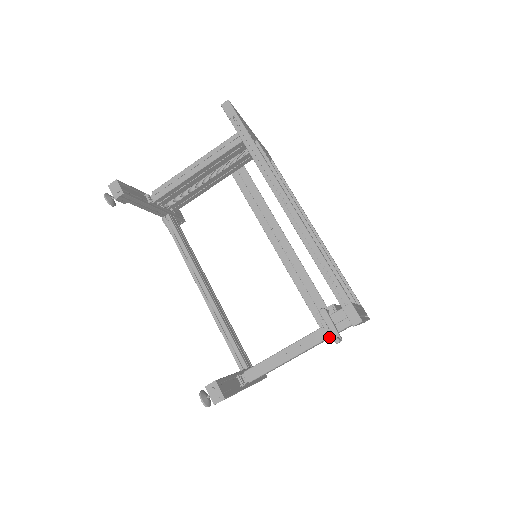
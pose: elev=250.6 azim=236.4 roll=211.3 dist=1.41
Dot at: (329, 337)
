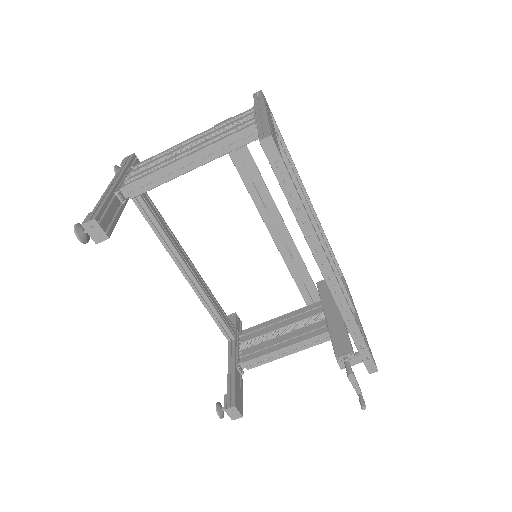
Dot at: (326, 339)
